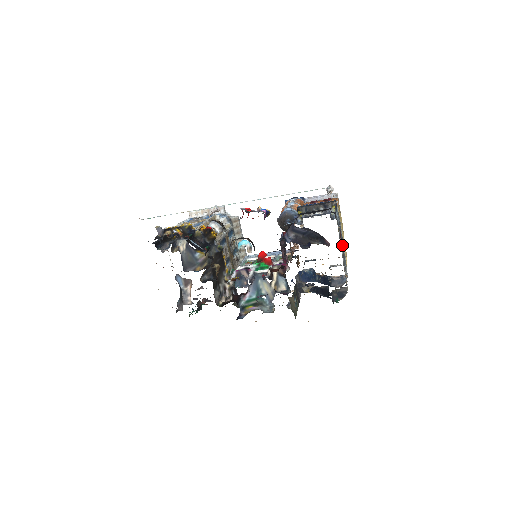
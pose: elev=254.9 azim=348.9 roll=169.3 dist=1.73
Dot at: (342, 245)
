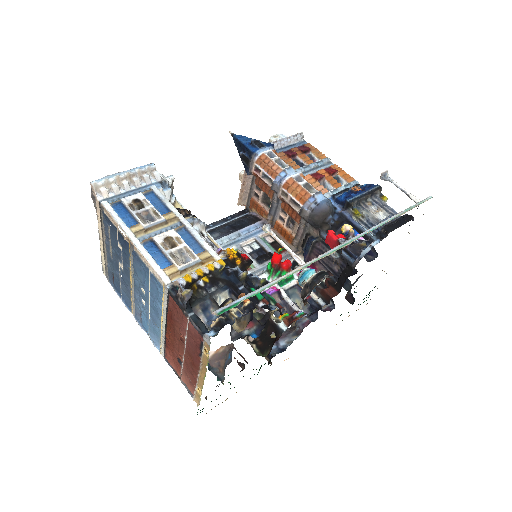
Dot at: occluded
